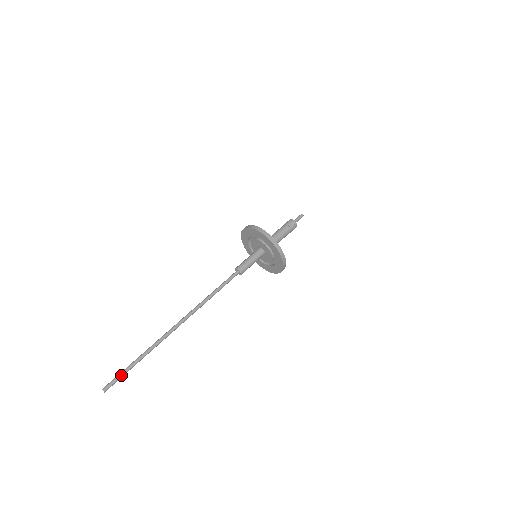
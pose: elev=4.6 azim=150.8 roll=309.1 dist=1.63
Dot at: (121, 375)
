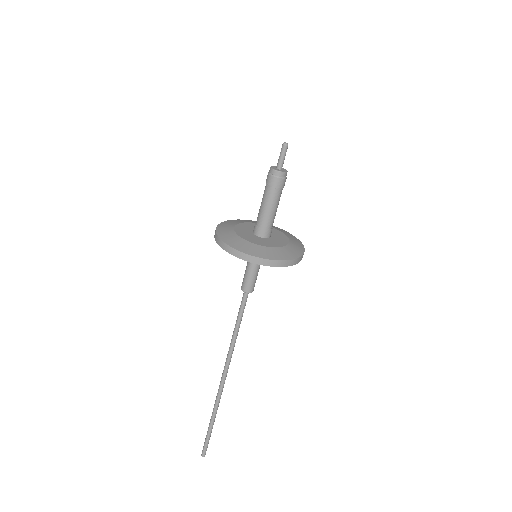
Dot at: (208, 441)
